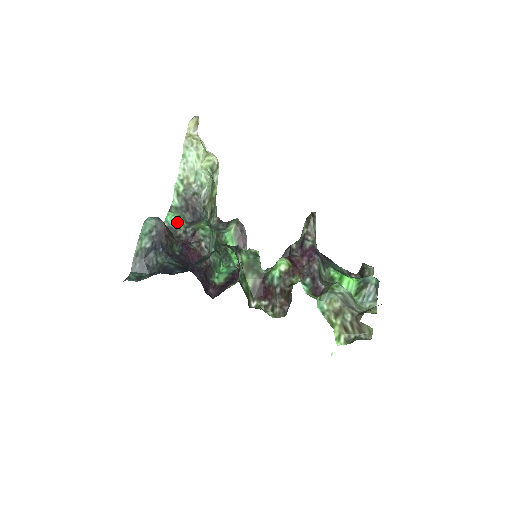
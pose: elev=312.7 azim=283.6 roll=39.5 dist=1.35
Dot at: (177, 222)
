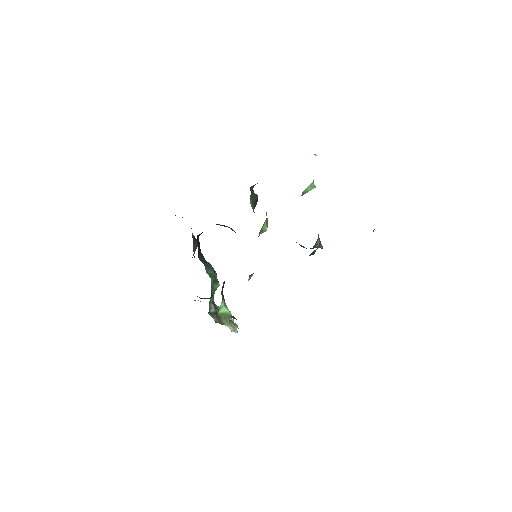
Dot at: occluded
